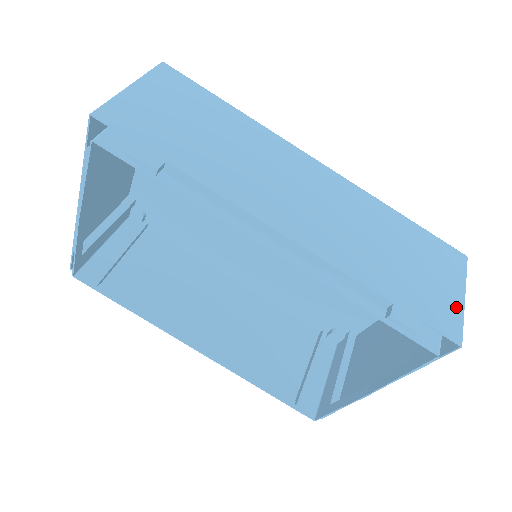
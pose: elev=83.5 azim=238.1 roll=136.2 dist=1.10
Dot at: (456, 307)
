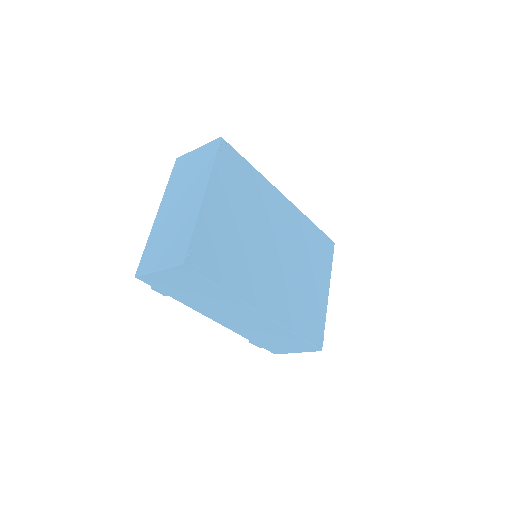
Dot at: (287, 352)
